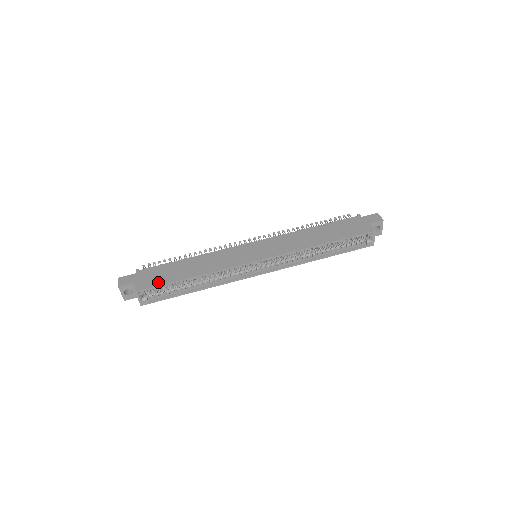
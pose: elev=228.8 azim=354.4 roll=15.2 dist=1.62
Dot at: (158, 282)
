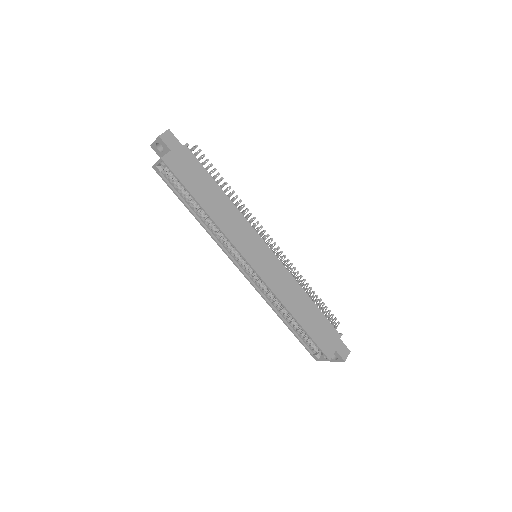
Dot at: (182, 176)
